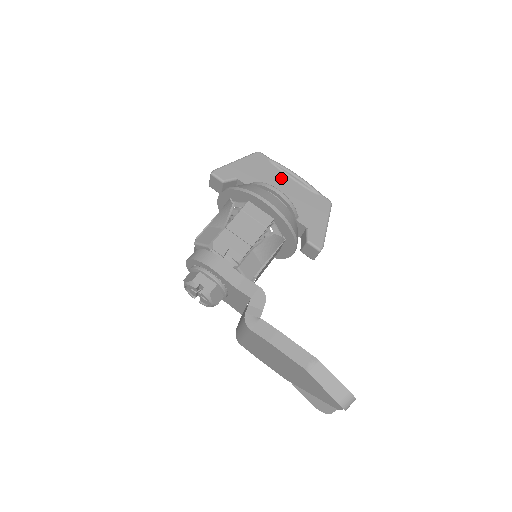
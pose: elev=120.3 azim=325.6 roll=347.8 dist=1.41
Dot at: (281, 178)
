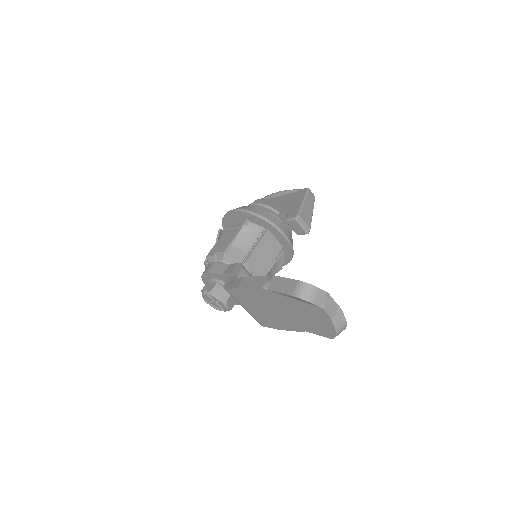
Dot at: (270, 202)
